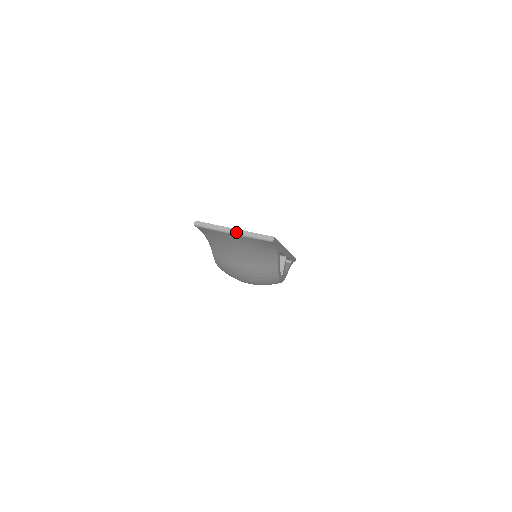
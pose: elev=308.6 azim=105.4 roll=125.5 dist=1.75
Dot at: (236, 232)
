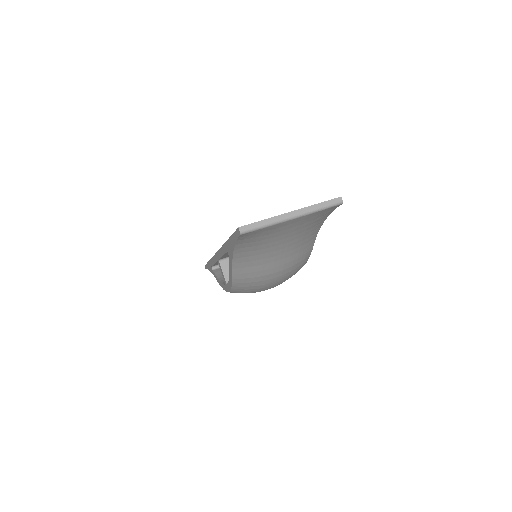
Dot at: (296, 214)
